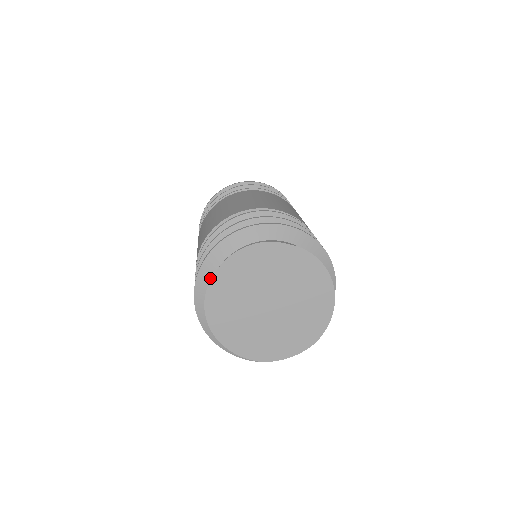
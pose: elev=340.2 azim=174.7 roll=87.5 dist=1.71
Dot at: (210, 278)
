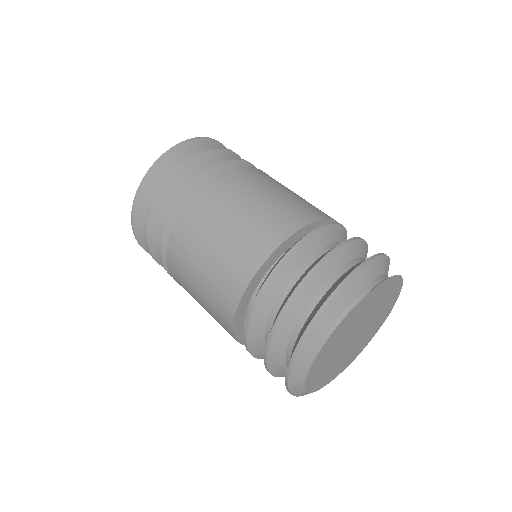
Dot at: (304, 380)
